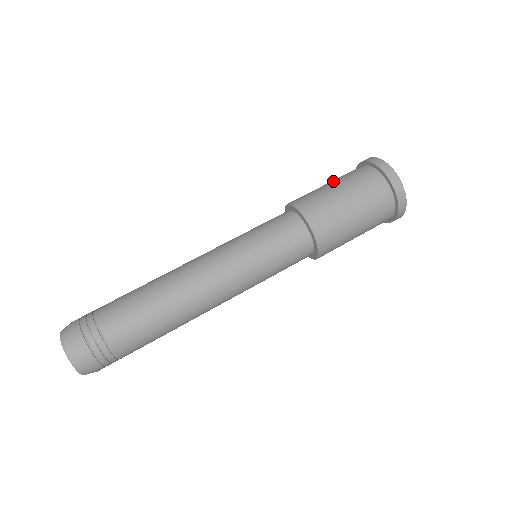
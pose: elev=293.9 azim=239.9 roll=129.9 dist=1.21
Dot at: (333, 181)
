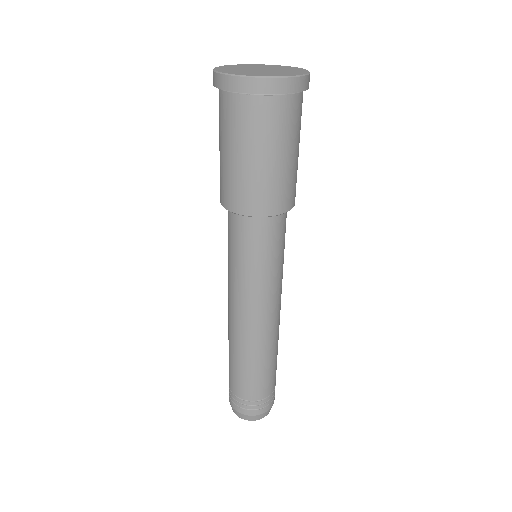
Dot at: (259, 152)
